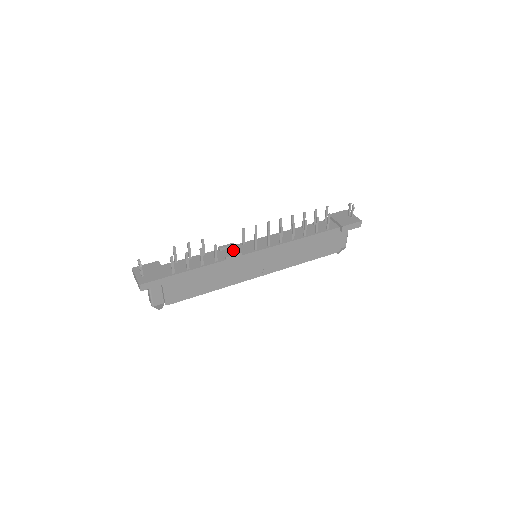
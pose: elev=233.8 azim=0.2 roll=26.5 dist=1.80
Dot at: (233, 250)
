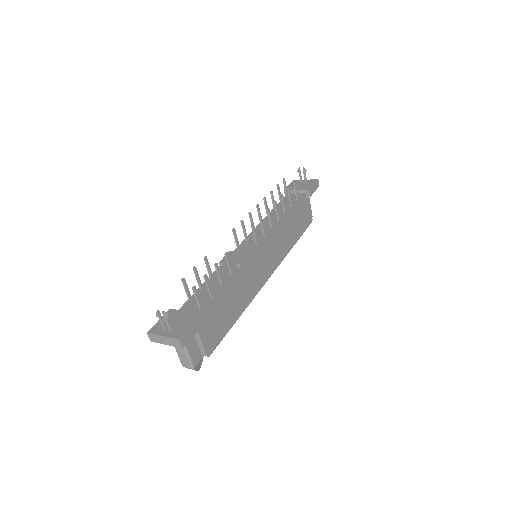
Dot at: (236, 258)
